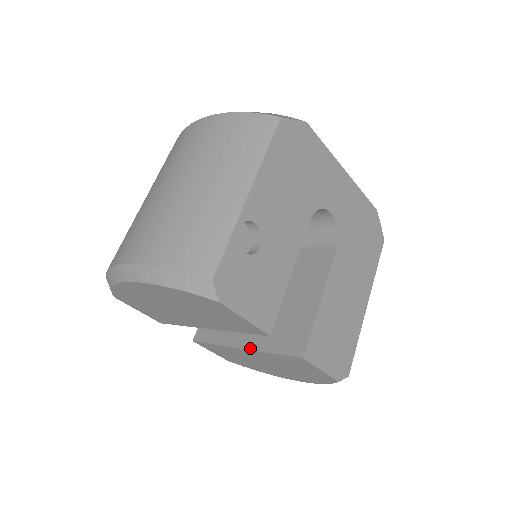
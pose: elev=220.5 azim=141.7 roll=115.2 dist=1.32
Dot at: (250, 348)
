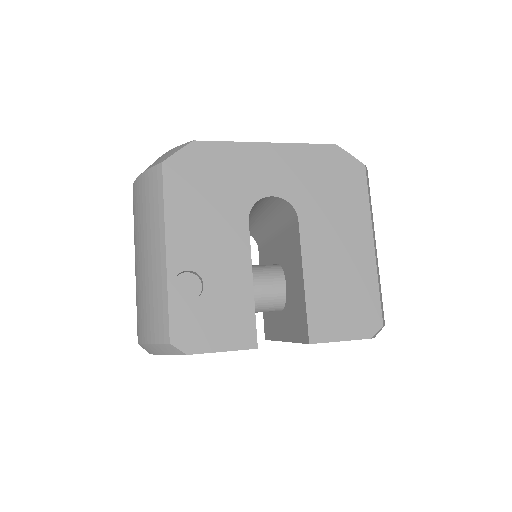
Dot at: (287, 340)
